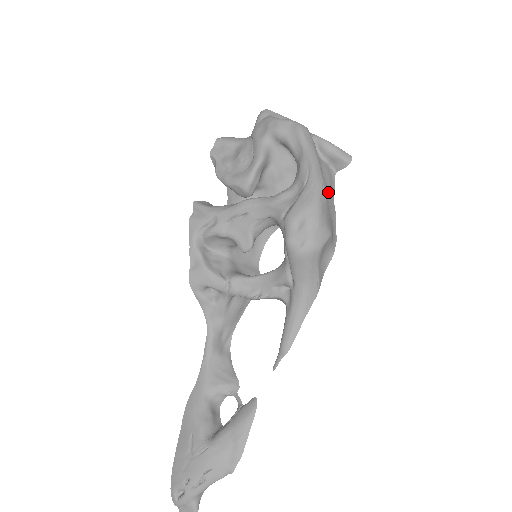
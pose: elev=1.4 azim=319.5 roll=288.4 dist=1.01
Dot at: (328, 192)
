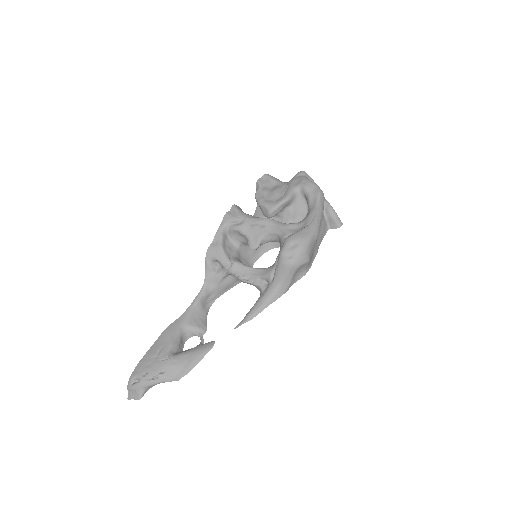
Dot at: (319, 237)
